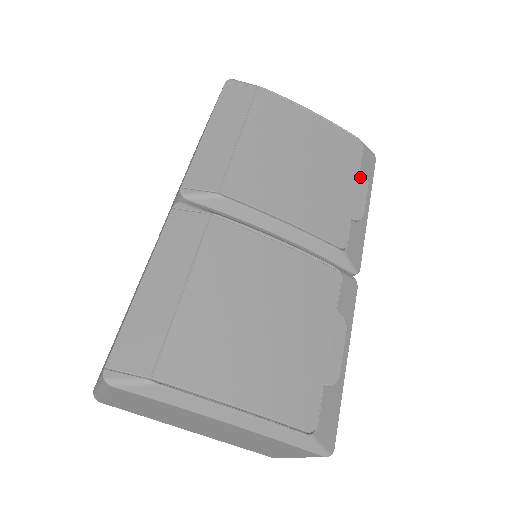
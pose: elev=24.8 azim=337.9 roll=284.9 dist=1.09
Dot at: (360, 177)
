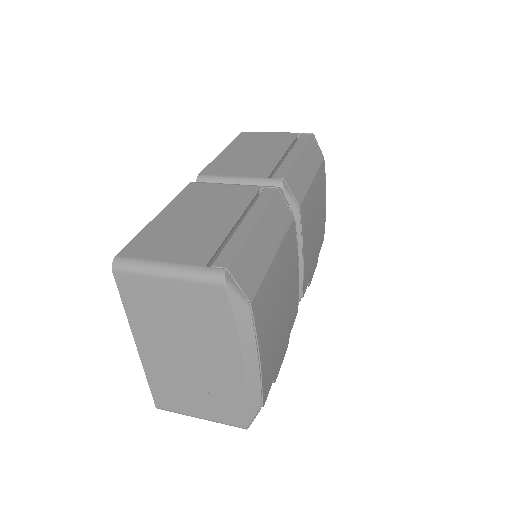
Dot at: (317, 260)
